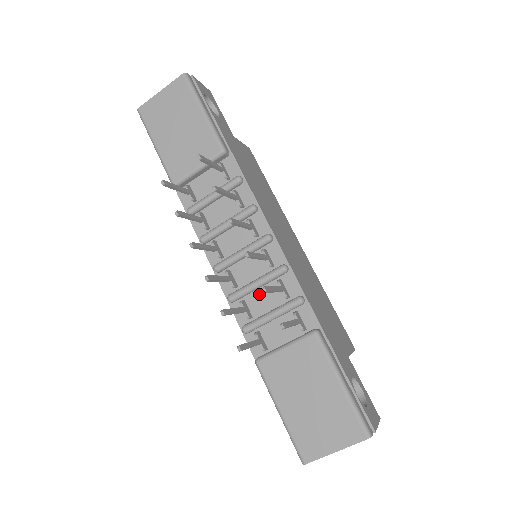
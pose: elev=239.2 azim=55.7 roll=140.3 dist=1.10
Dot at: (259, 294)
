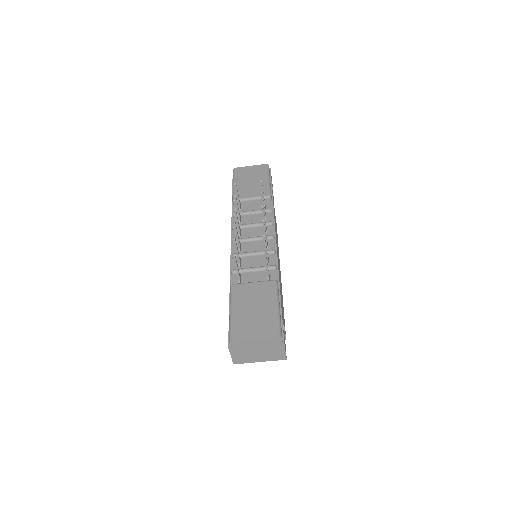
Dot at: (252, 260)
